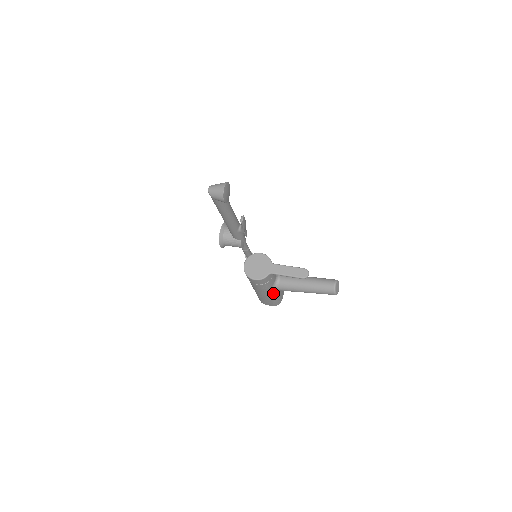
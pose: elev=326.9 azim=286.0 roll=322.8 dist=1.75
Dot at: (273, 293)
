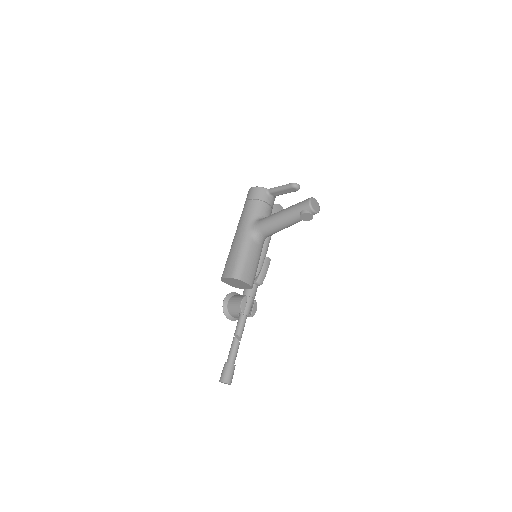
Dot at: (248, 236)
